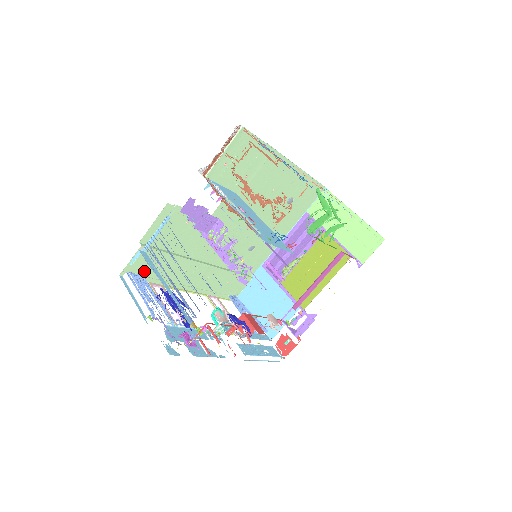
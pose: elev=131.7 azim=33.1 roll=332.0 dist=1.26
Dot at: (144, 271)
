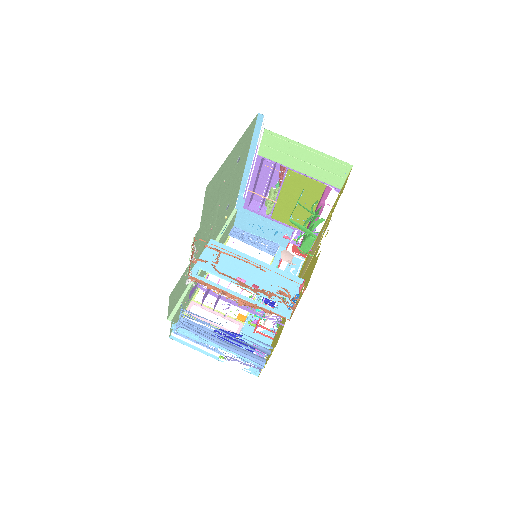
Dot at: occluded
